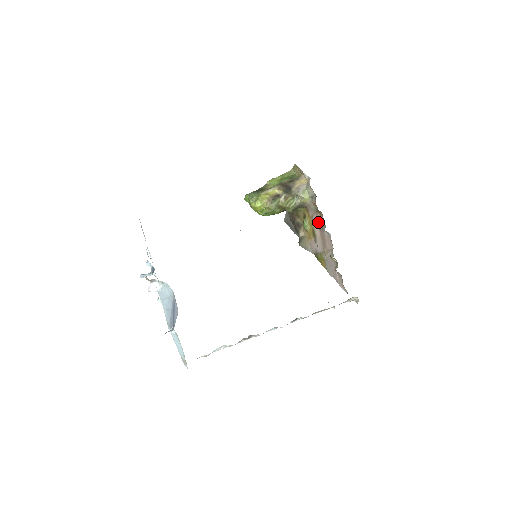
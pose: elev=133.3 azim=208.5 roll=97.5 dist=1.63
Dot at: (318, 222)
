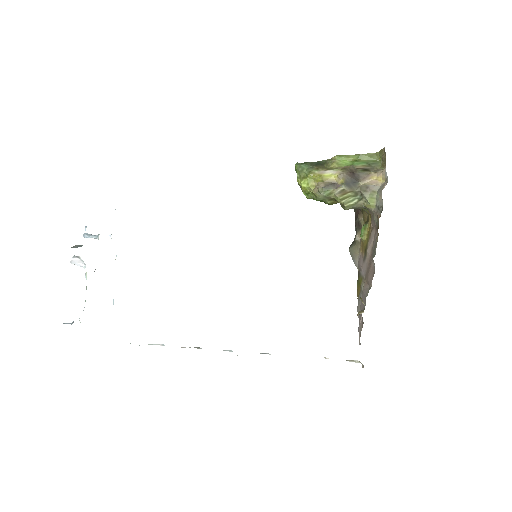
Dot at: (373, 241)
